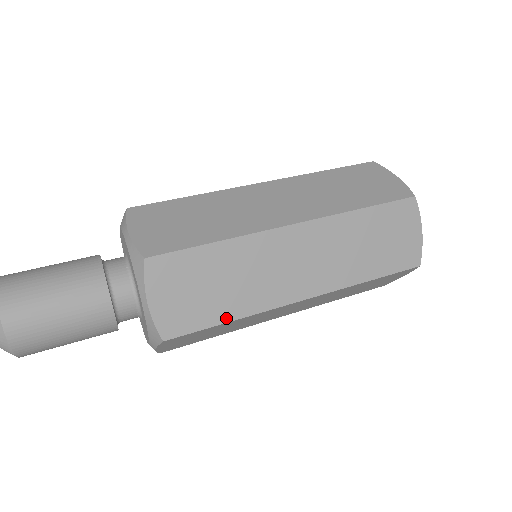
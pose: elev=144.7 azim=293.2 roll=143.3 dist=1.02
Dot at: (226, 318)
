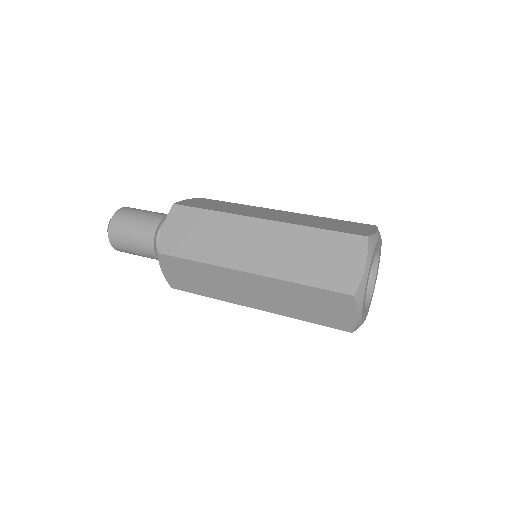
Dot at: (195, 258)
